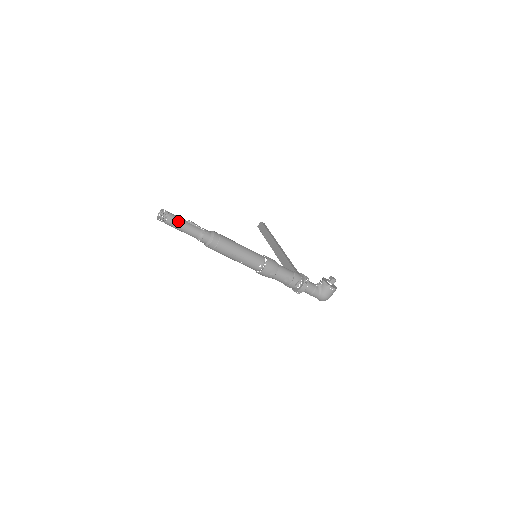
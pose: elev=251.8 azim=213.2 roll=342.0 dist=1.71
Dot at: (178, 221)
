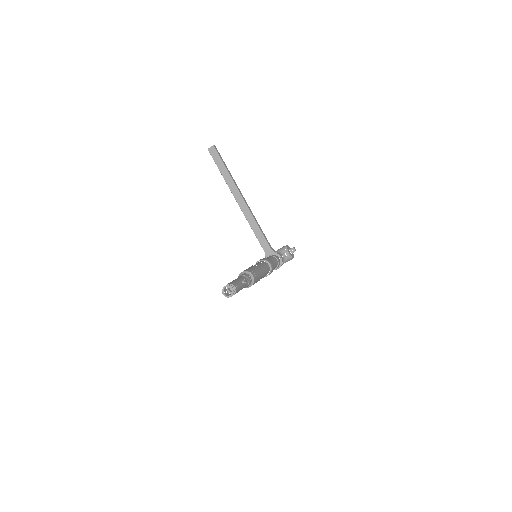
Dot at: (239, 290)
